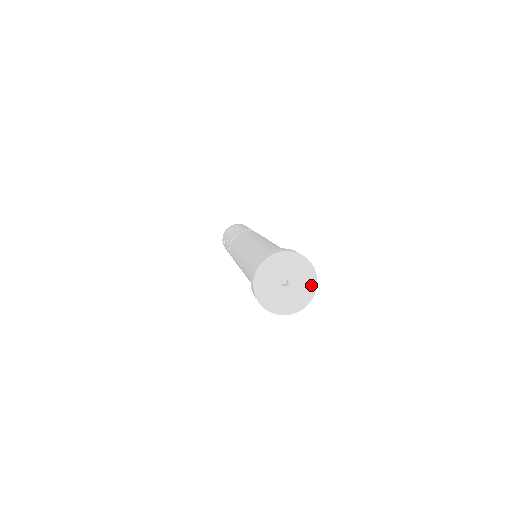
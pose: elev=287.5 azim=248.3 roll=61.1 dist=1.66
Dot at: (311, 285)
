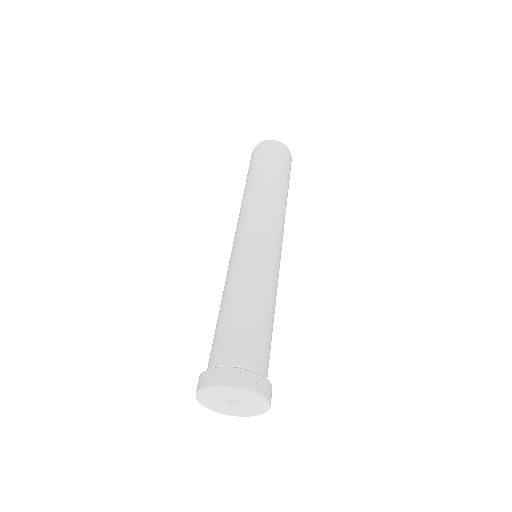
Dot at: (257, 412)
